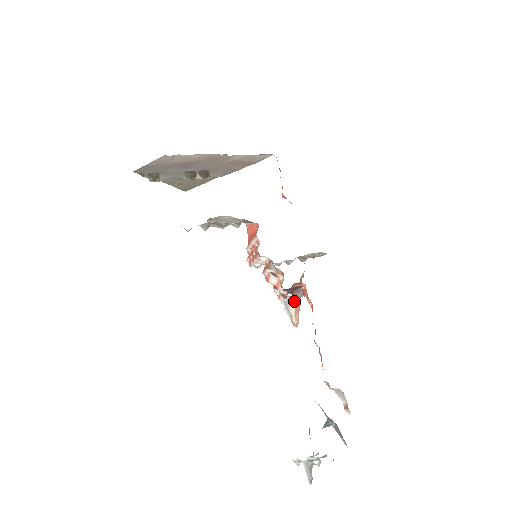
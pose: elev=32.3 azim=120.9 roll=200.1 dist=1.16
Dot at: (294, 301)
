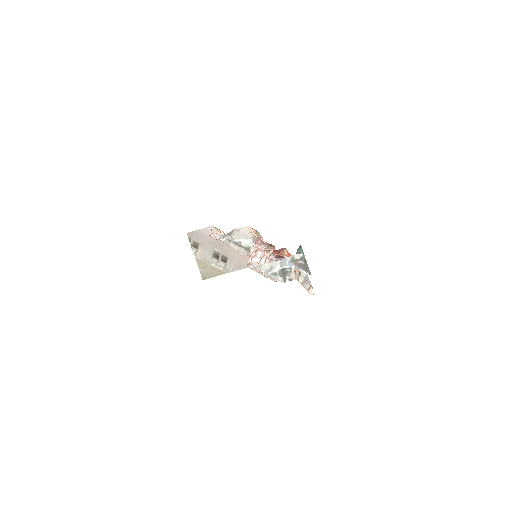
Dot at: occluded
